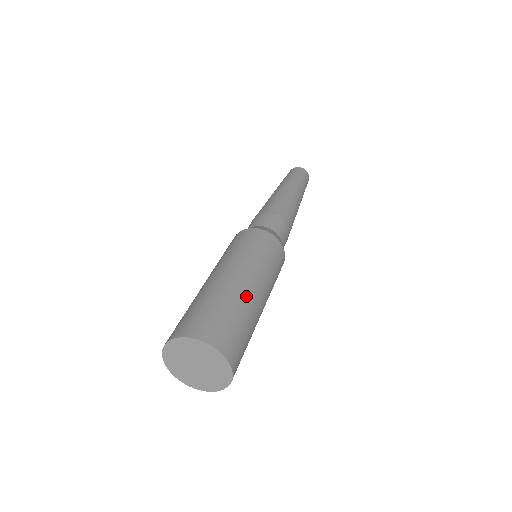
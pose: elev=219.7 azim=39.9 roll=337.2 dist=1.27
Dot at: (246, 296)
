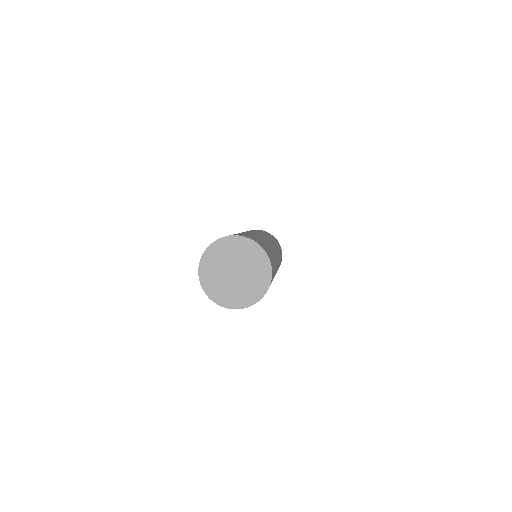
Dot at: (269, 243)
